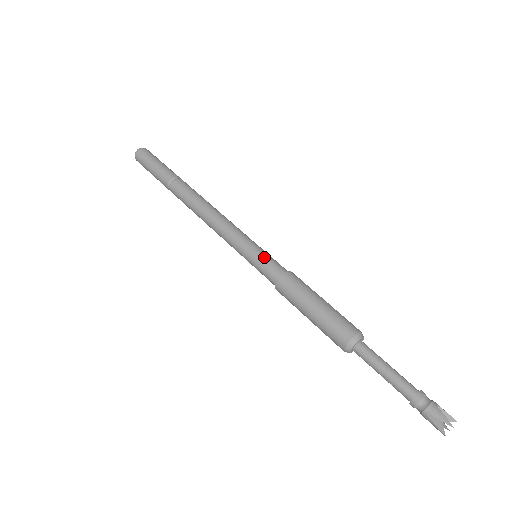
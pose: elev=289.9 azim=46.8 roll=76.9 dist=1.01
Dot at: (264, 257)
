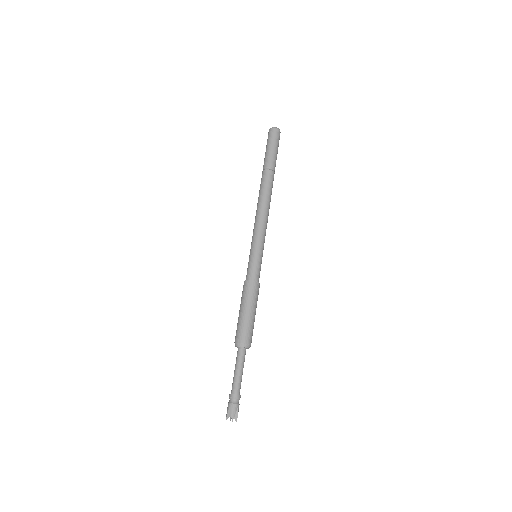
Dot at: (258, 262)
